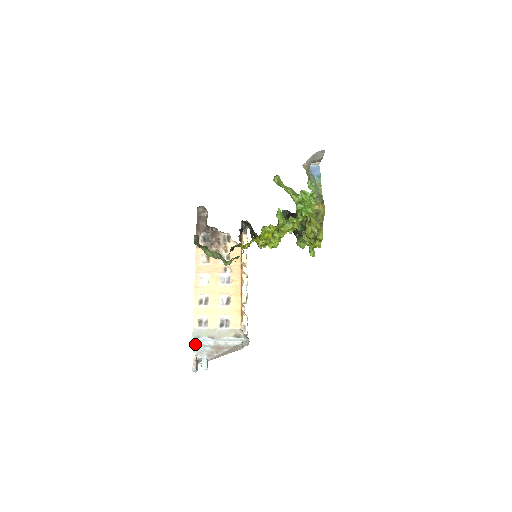
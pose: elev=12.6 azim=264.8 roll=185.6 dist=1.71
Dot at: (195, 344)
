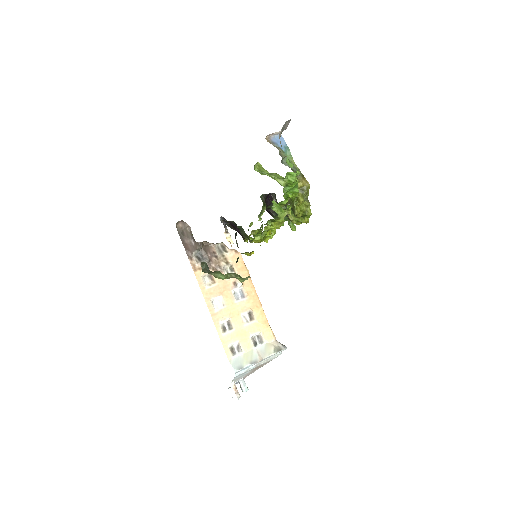
Dot at: (237, 375)
